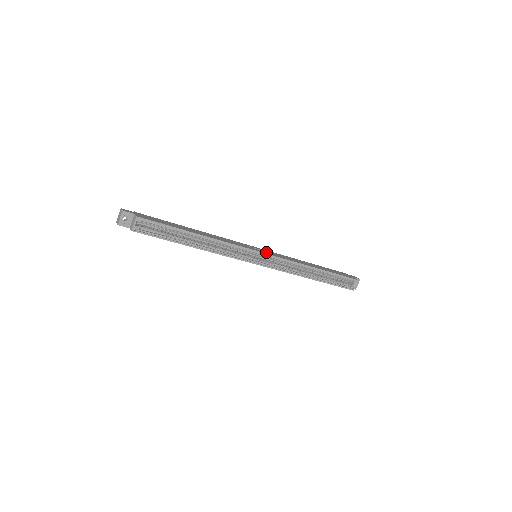
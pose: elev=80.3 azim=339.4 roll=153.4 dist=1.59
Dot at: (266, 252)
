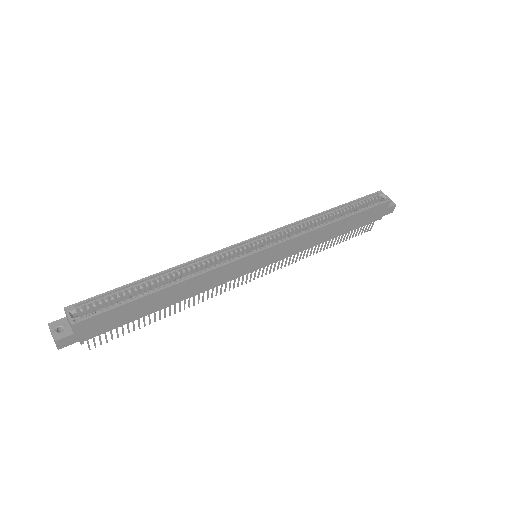
Dot at: (259, 242)
